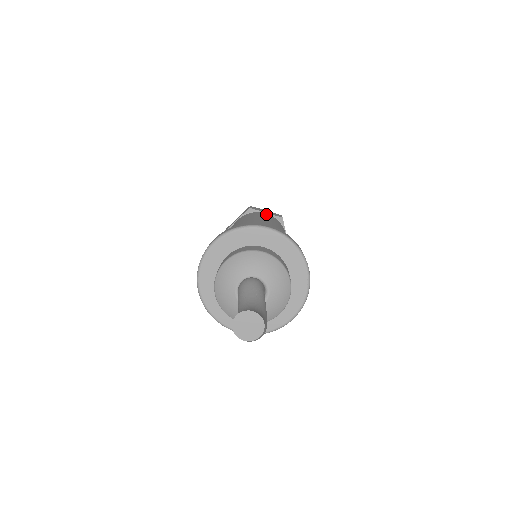
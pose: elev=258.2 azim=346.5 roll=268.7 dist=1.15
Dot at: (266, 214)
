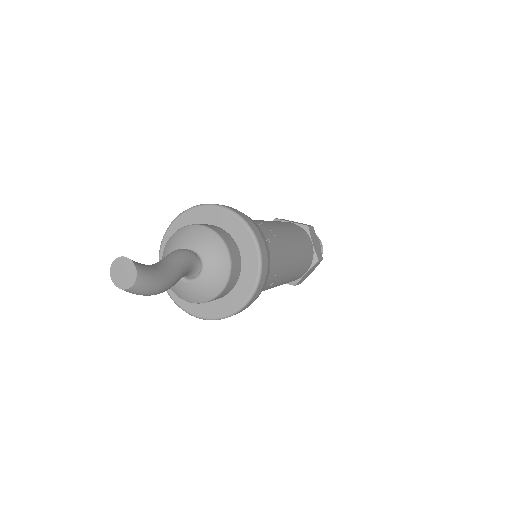
Dot at: (288, 222)
